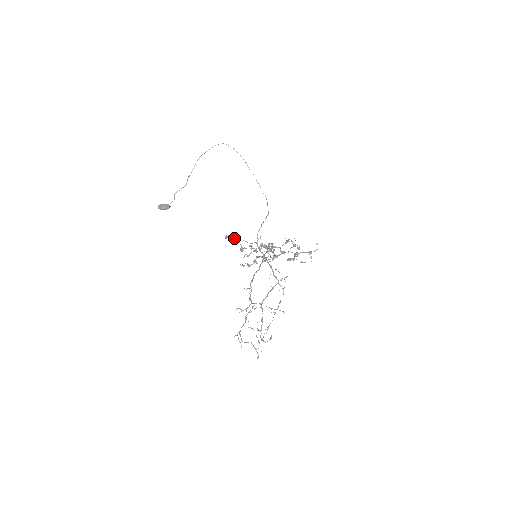
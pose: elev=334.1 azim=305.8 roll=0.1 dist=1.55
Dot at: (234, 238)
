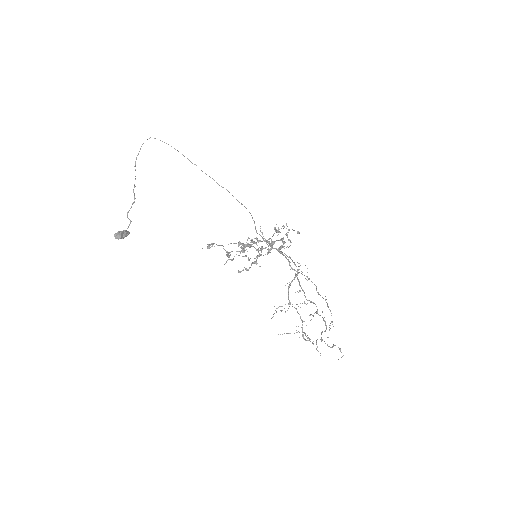
Dot at: (217, 245)
